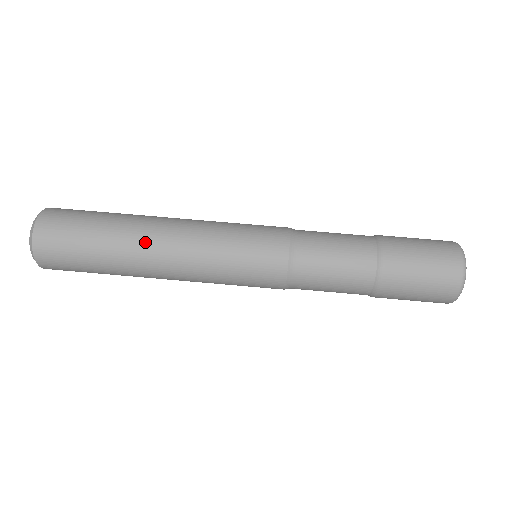
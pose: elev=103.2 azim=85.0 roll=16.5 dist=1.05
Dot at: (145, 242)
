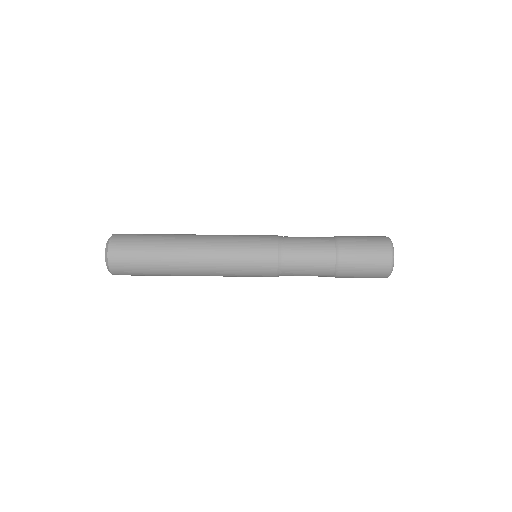
Dot at: (185, 235)
